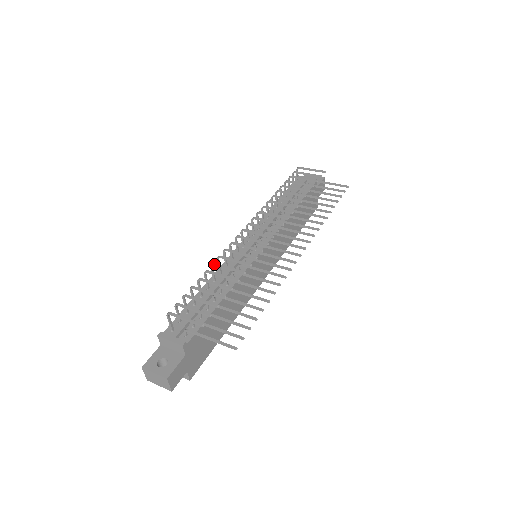
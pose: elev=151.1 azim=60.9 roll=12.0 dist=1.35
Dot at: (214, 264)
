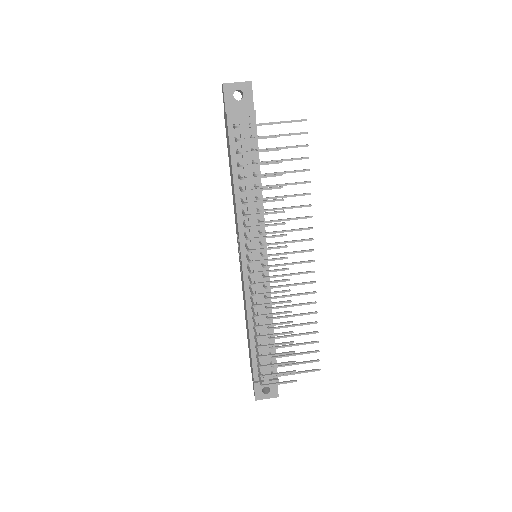
Dot at: occluded
